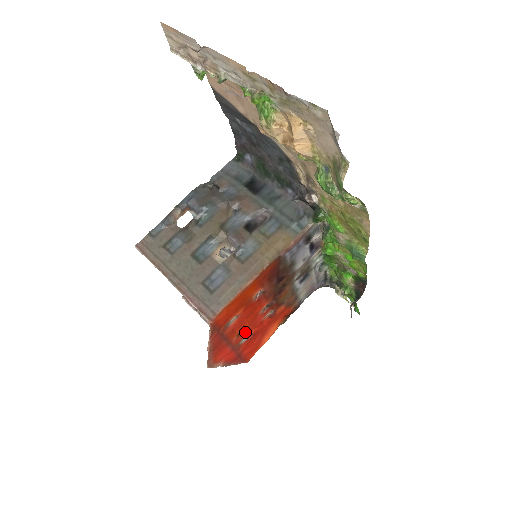
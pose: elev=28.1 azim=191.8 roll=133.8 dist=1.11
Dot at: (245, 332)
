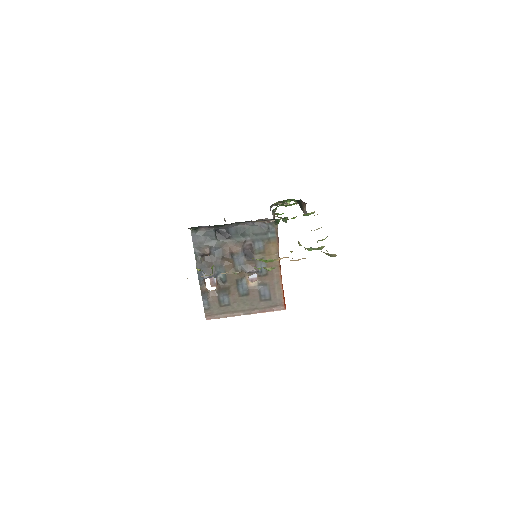
Dot at: occluded
